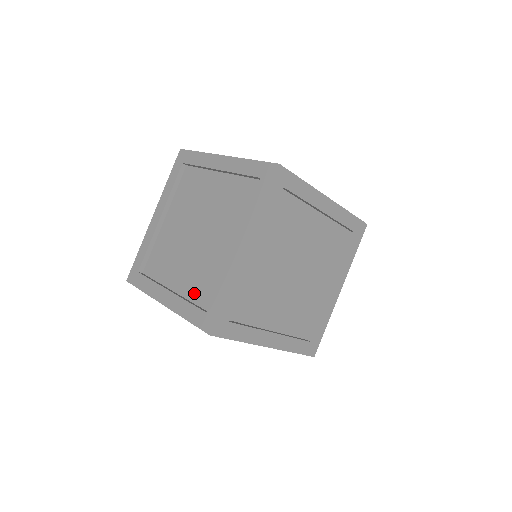
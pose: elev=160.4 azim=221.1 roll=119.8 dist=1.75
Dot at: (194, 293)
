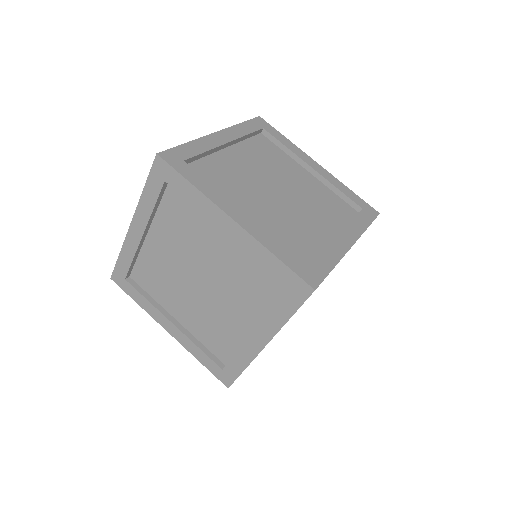
Dot at: (204, 338)
